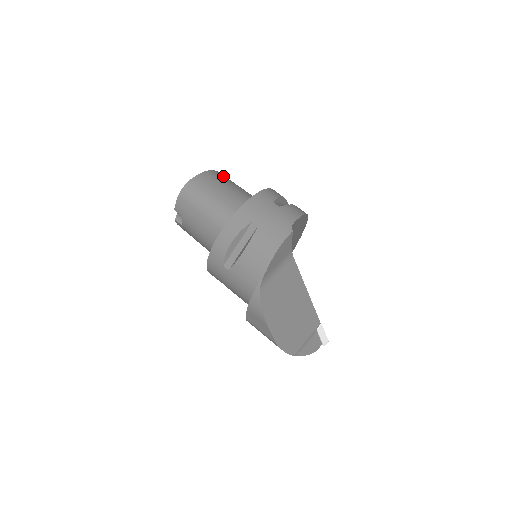
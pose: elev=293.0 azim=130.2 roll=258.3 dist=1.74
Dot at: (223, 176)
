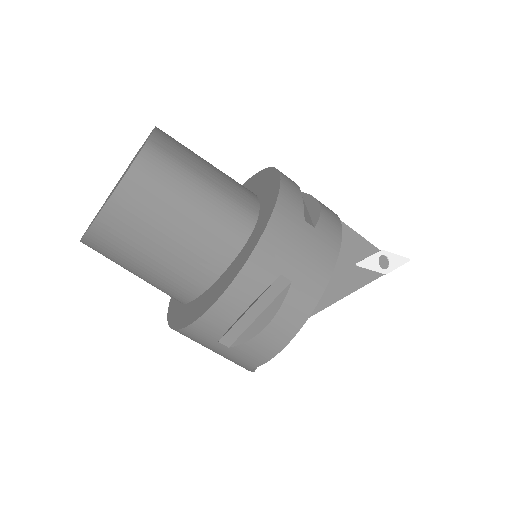
Dot at: (130, 215)
